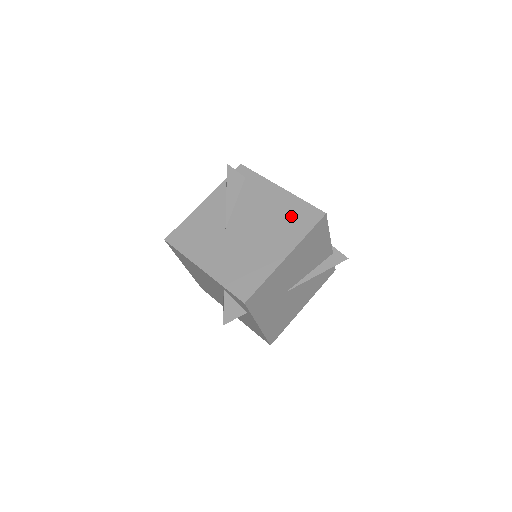
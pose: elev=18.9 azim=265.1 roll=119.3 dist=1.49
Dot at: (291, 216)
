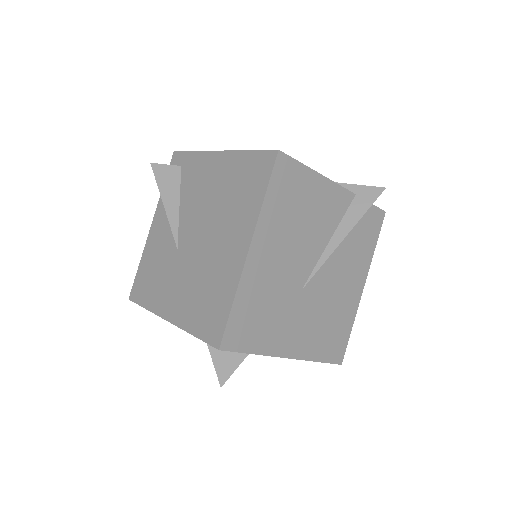
Dot at: (238, 184)
